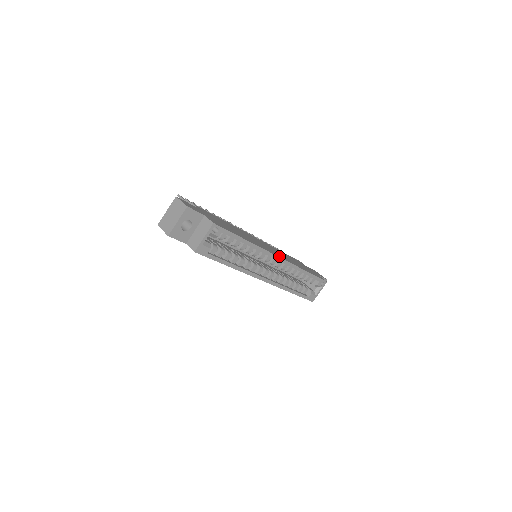
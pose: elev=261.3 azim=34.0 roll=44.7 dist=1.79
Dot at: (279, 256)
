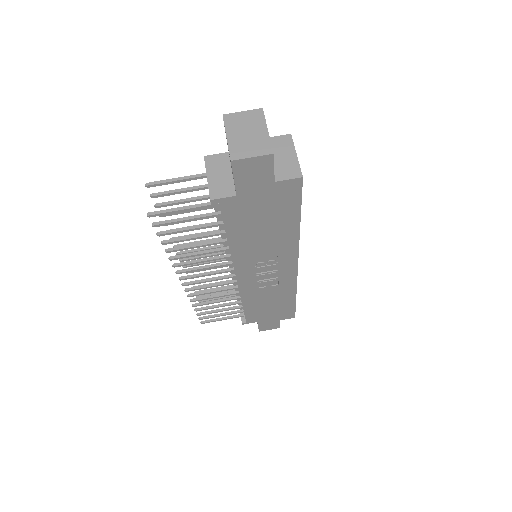
Dot at: occluded
